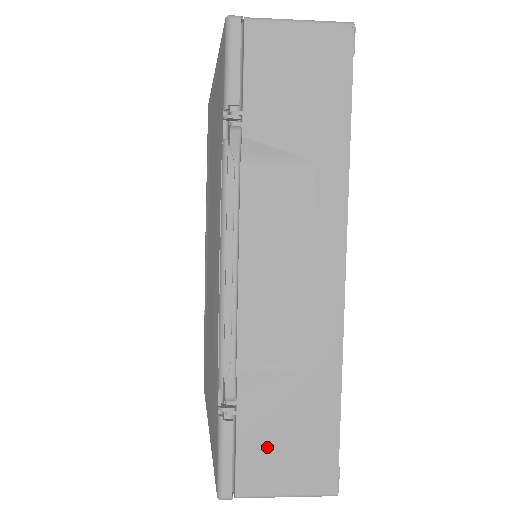
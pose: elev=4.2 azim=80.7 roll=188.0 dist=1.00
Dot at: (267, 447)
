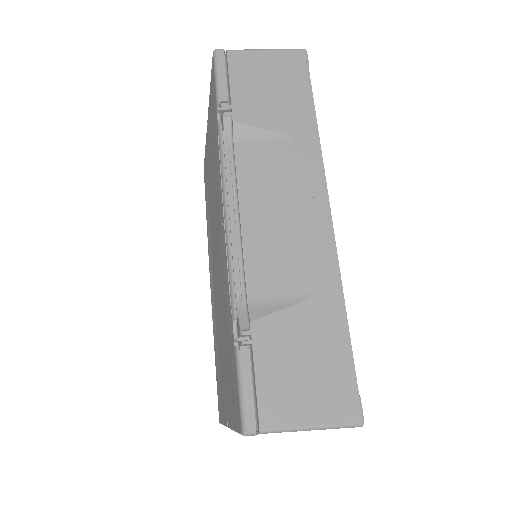
Dot at: (285, 375)
